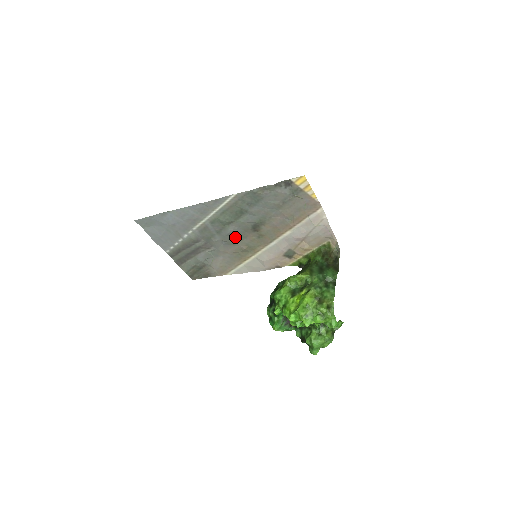
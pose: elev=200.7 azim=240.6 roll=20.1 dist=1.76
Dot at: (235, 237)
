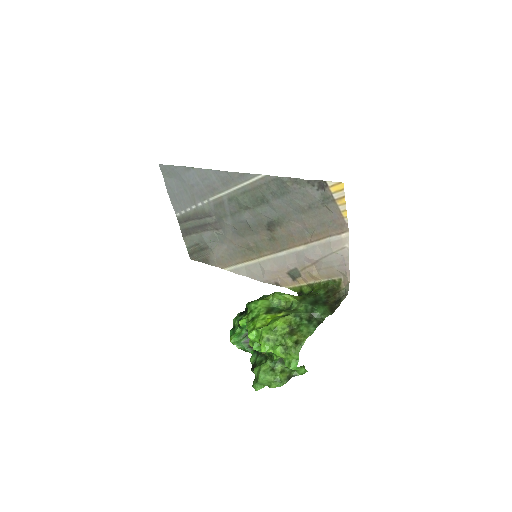
Dot at: (247, 228)
